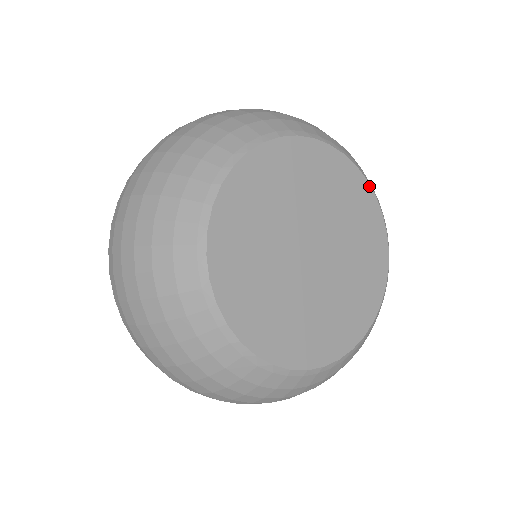
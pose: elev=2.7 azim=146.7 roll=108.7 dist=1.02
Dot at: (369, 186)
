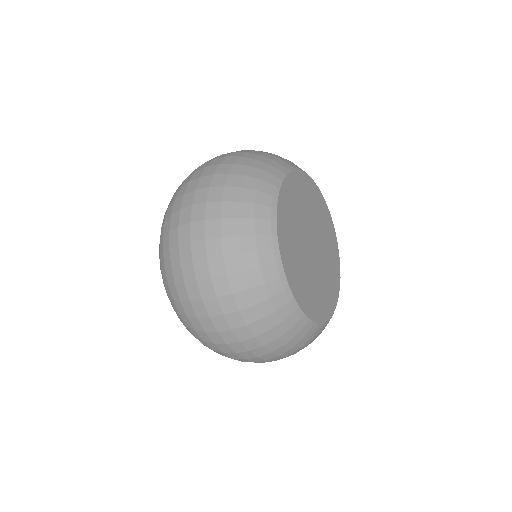
Dot at: (320, 191)
